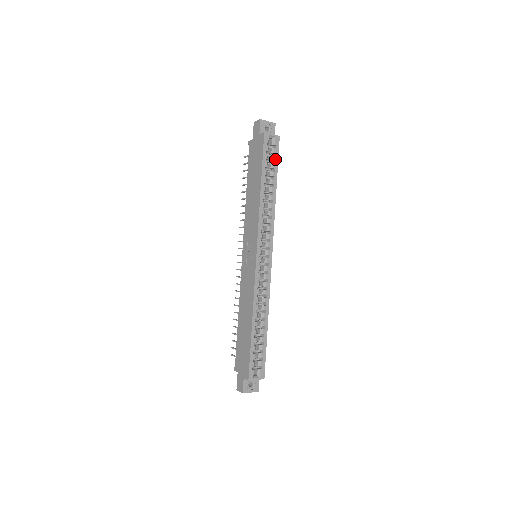
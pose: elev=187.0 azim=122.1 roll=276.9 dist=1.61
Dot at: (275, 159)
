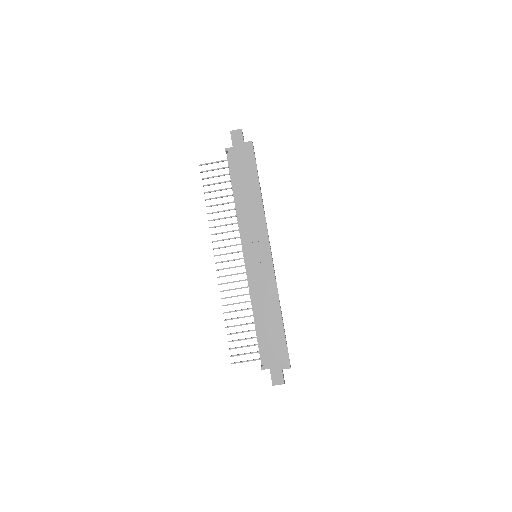
Dot at: occluded
